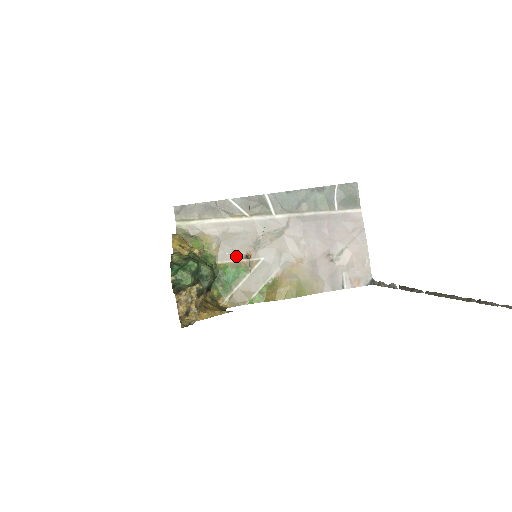
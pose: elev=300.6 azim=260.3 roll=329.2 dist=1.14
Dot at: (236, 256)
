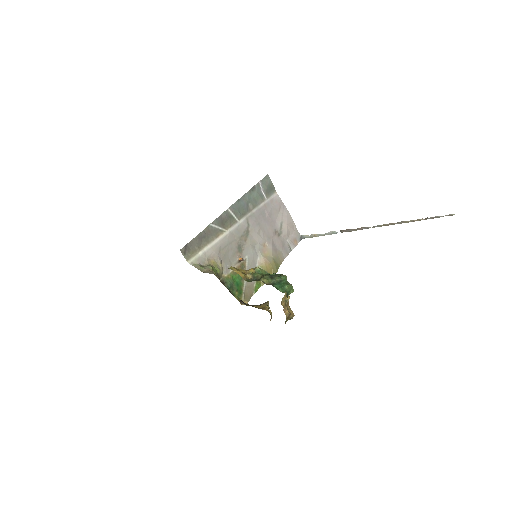
Dot at: (233, 264)
